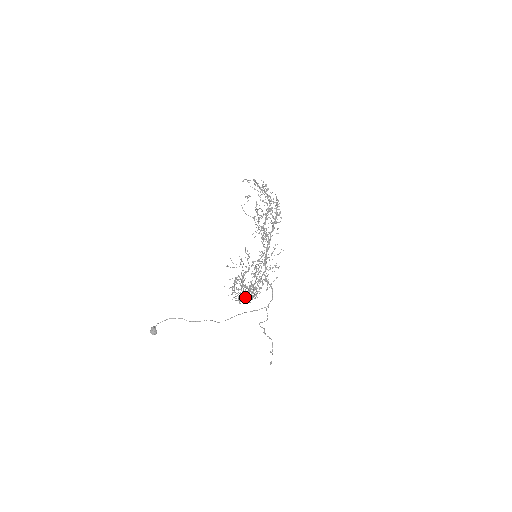
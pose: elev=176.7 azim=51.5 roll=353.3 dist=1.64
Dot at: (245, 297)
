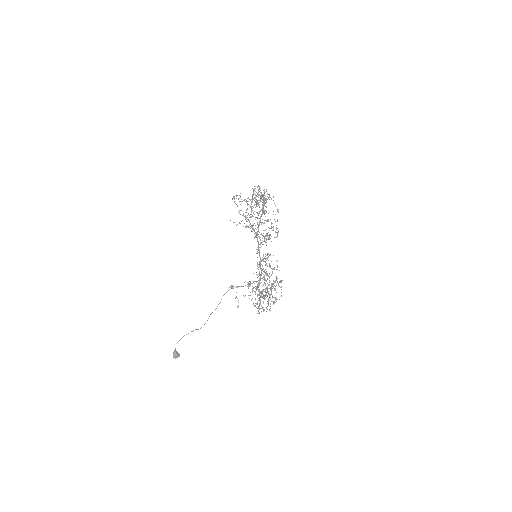
Dot at: occluded
